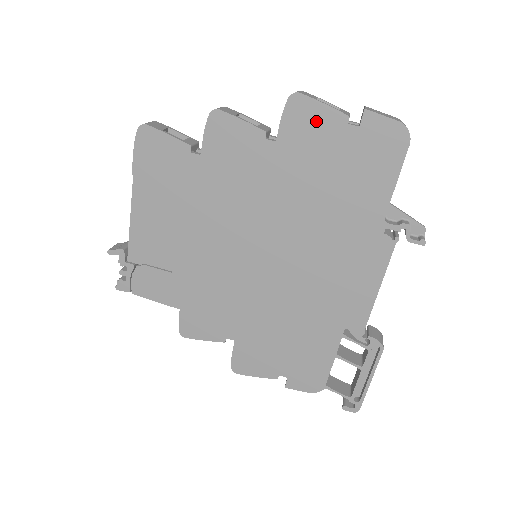
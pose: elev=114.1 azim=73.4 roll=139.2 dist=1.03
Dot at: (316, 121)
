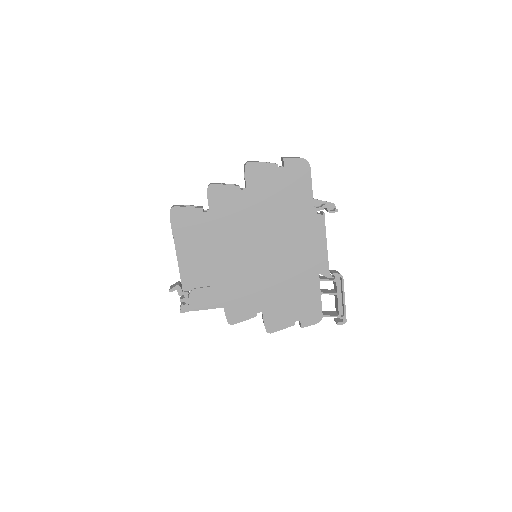
Dot at: (263, 172)
